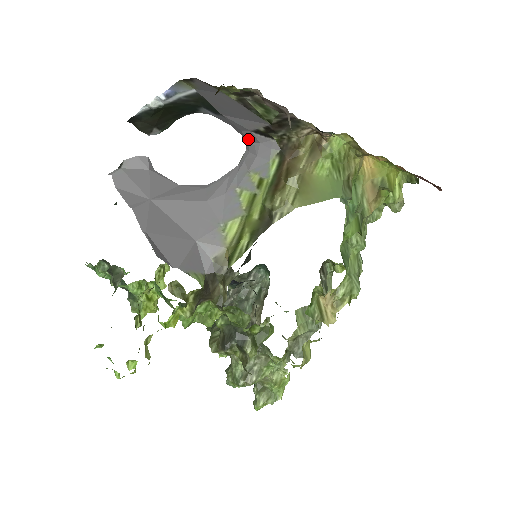
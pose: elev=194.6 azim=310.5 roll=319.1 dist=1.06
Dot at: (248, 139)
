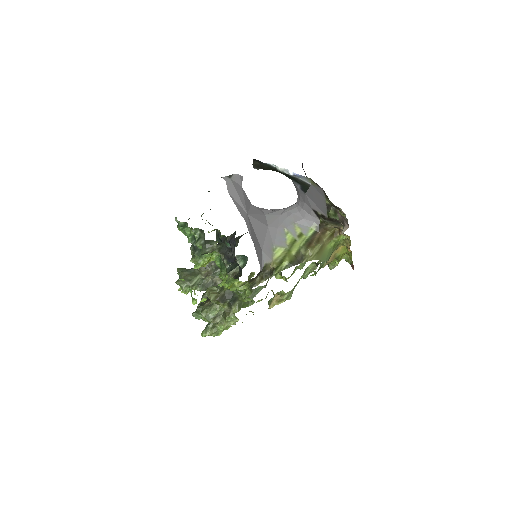
Dot at: (304, 207)
